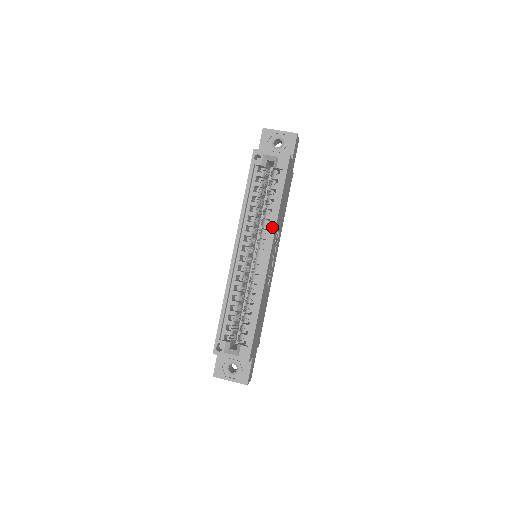
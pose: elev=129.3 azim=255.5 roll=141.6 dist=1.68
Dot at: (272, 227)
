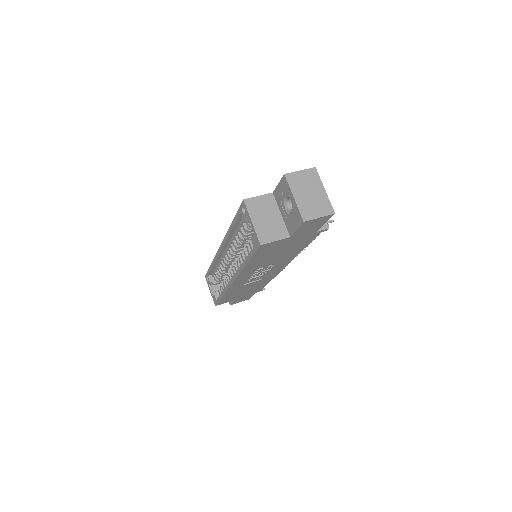
Dot at: (238, 270)
